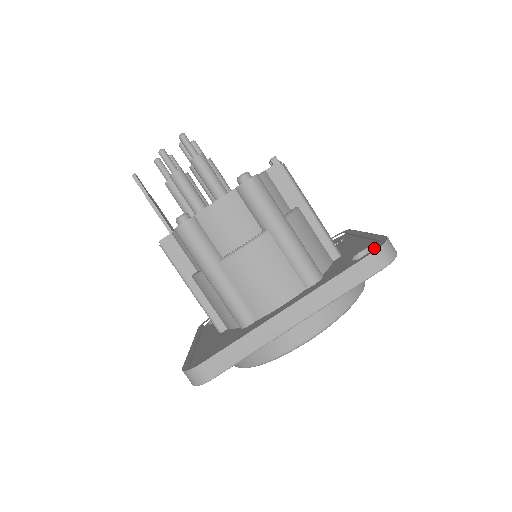
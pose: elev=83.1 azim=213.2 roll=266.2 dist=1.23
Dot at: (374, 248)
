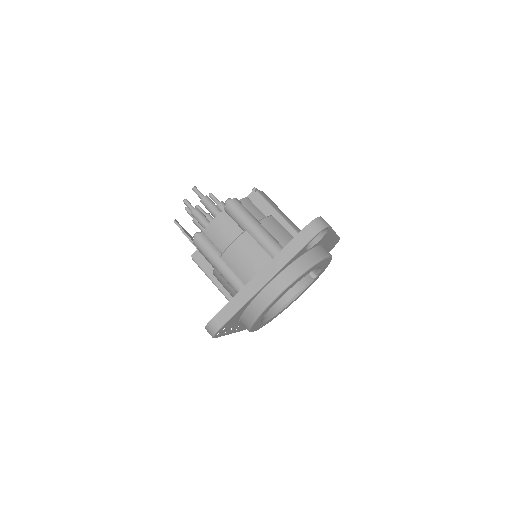
Dot at: occluded
